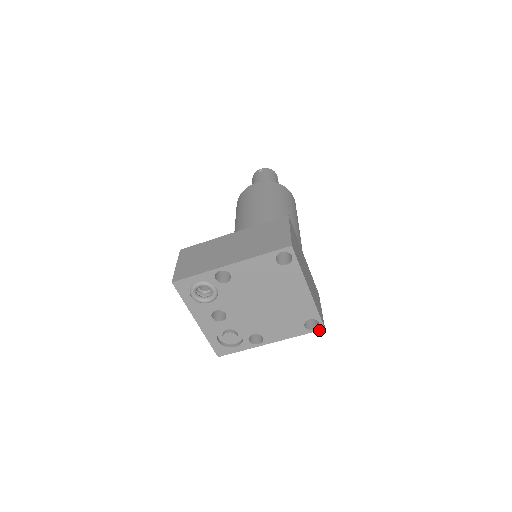
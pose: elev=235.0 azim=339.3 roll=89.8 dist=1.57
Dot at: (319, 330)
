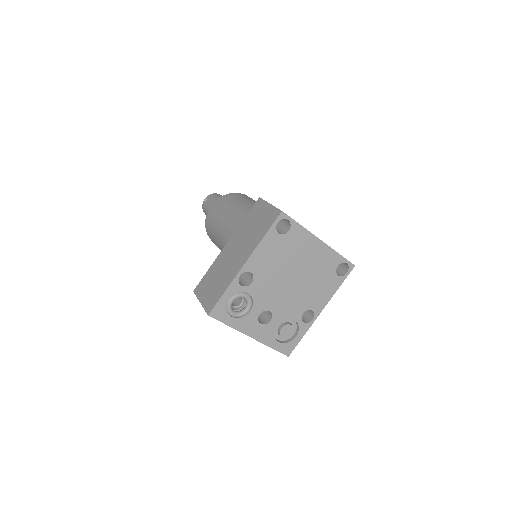
Dot at: (351, 270)
